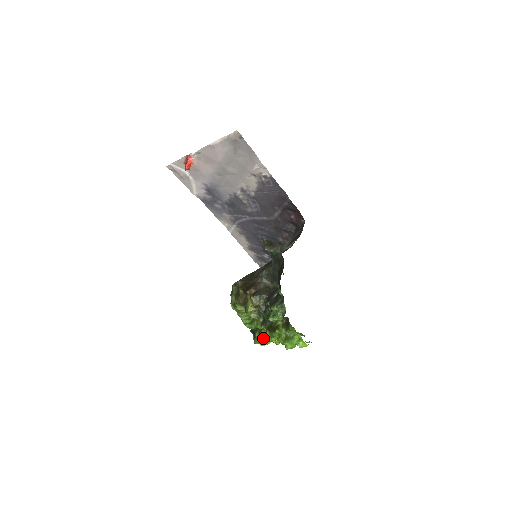
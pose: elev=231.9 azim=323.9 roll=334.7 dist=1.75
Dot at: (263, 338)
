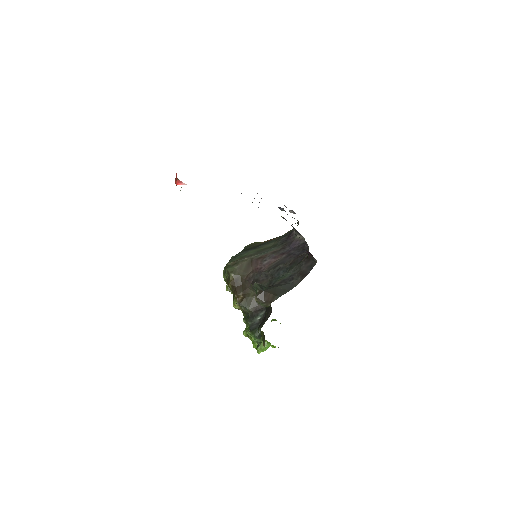
Dot at: occluded
